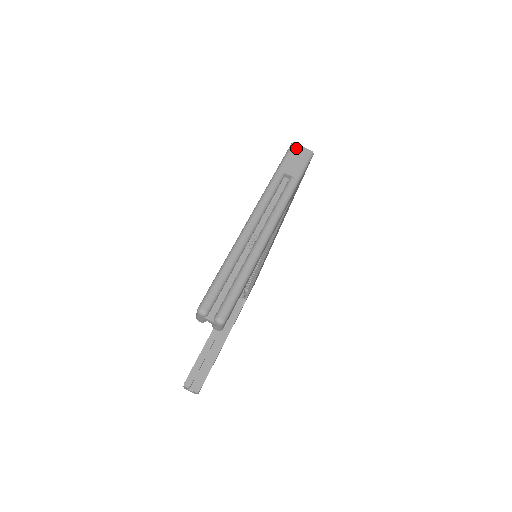
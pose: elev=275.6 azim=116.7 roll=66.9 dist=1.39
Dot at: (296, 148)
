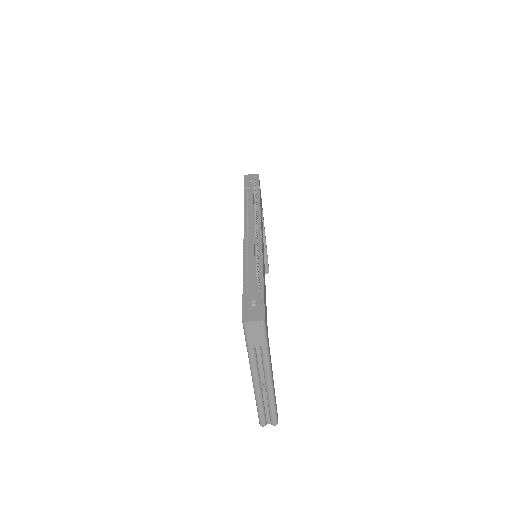
Dot at: (249, 326)
